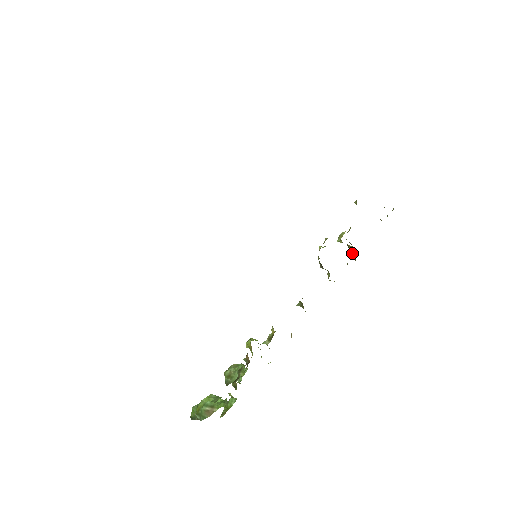
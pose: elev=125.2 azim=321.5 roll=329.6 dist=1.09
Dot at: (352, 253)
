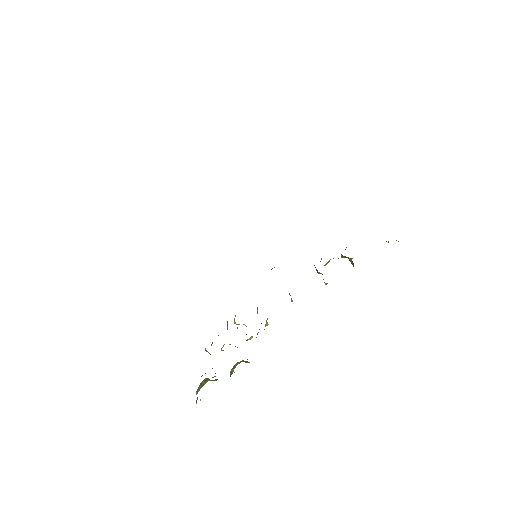
Dot at: (353, 265)
